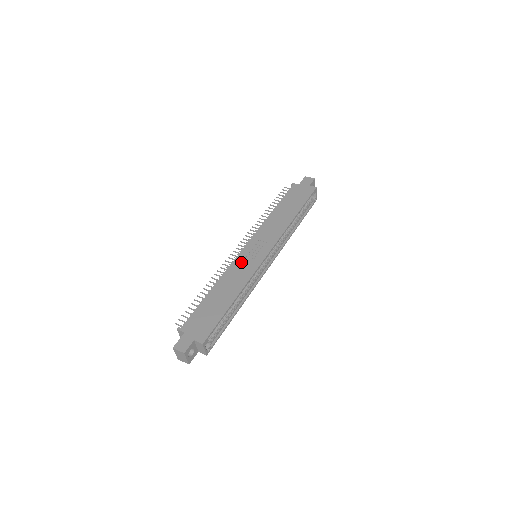
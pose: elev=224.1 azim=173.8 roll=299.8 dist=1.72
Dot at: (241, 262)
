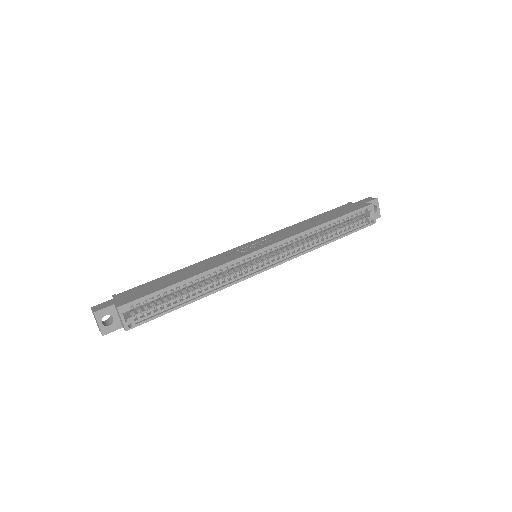
Dot at: (229, 253)
